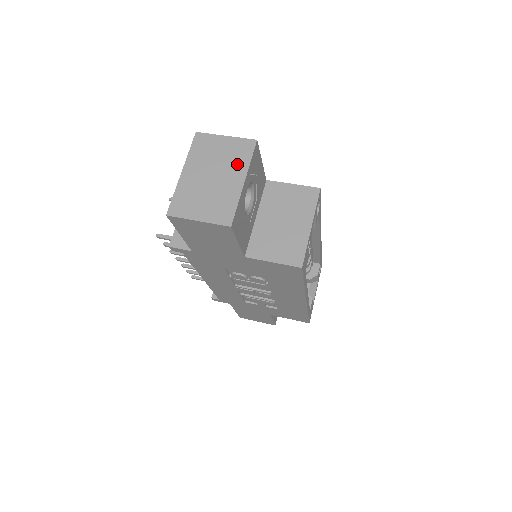
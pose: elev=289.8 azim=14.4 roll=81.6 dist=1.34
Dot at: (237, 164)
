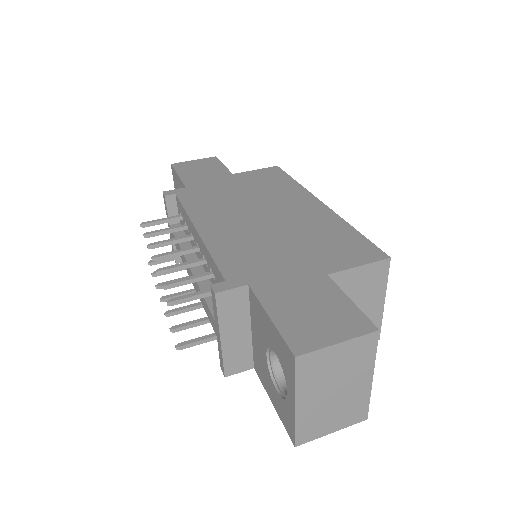
Dot at: (361, 367)
